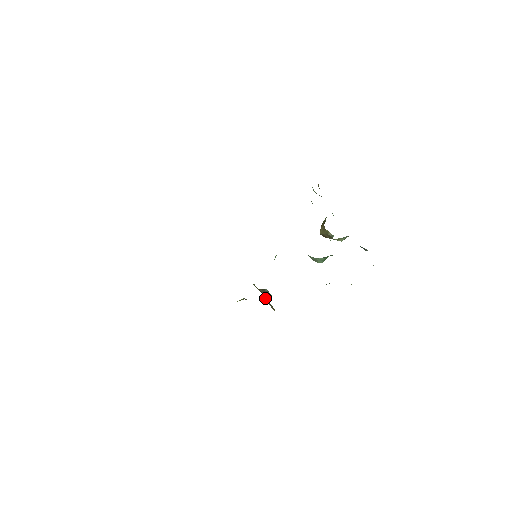
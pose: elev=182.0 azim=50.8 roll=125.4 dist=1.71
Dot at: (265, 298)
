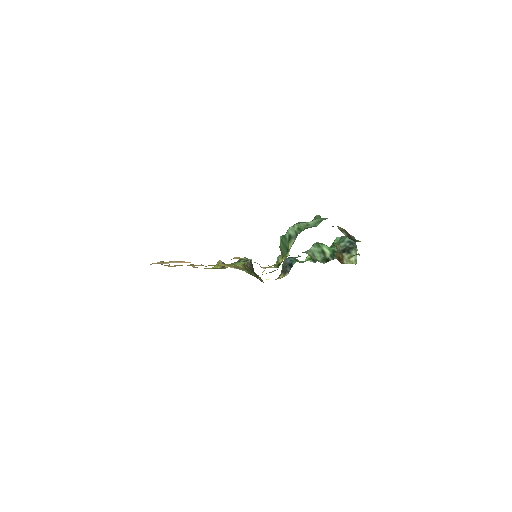
Dot at: occluded
